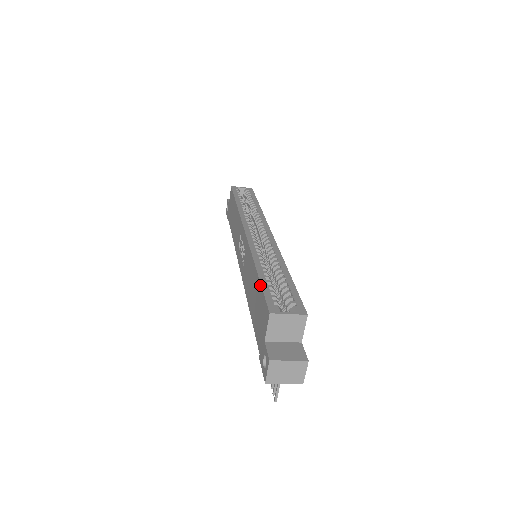
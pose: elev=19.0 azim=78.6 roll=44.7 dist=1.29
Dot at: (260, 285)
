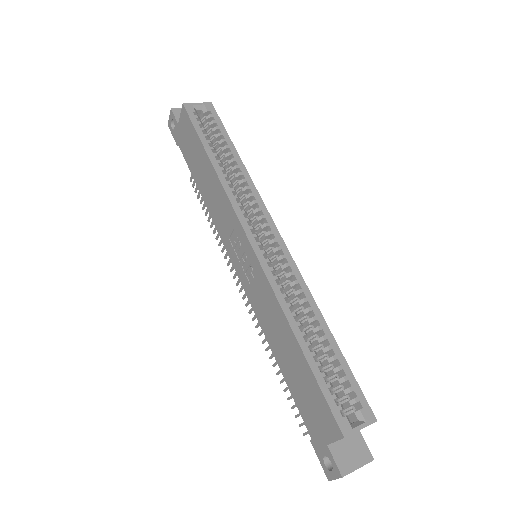
Dot at: (313, 376)
